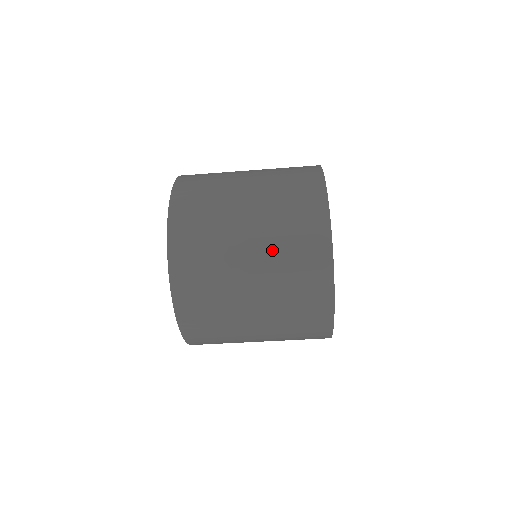
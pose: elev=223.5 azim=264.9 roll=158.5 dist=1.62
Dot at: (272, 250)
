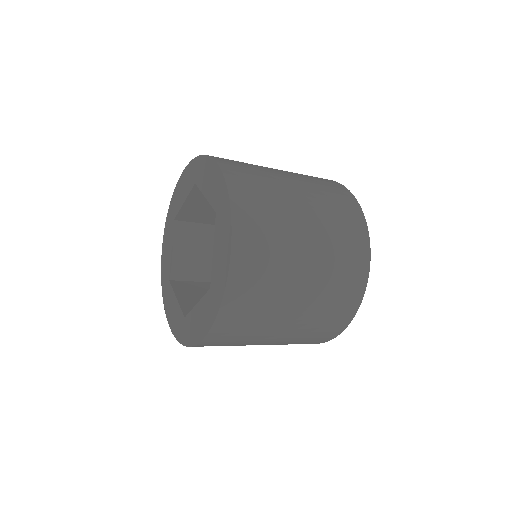
Dot at: (300, 332)
